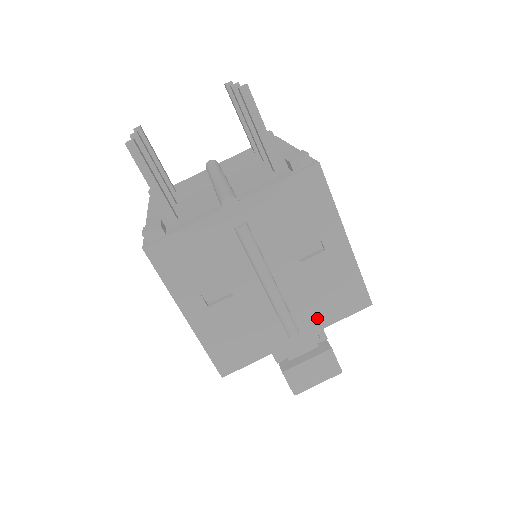
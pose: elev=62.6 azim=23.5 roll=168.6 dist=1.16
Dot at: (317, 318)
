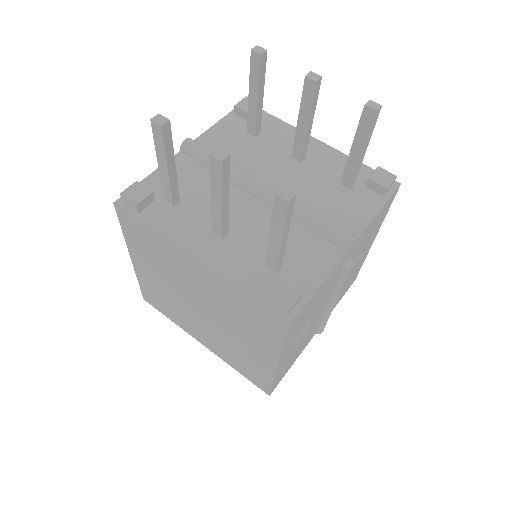
Dot at: occluded
